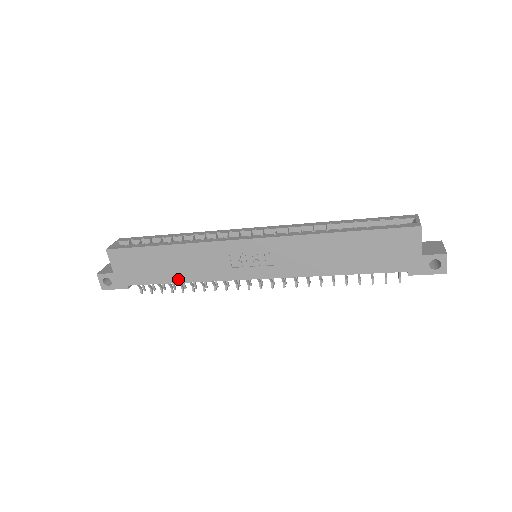
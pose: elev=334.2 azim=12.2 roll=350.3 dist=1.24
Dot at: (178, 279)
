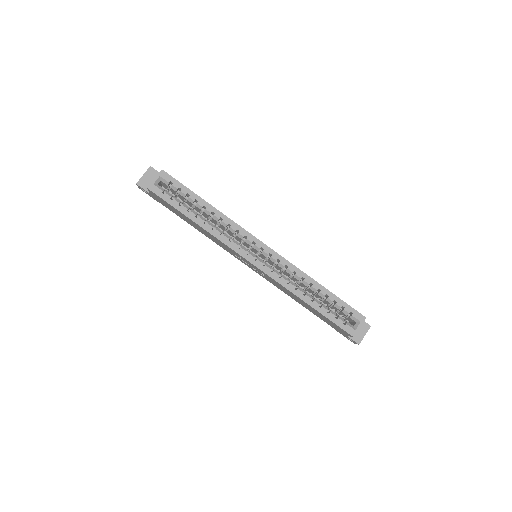
Dot at: occluded
